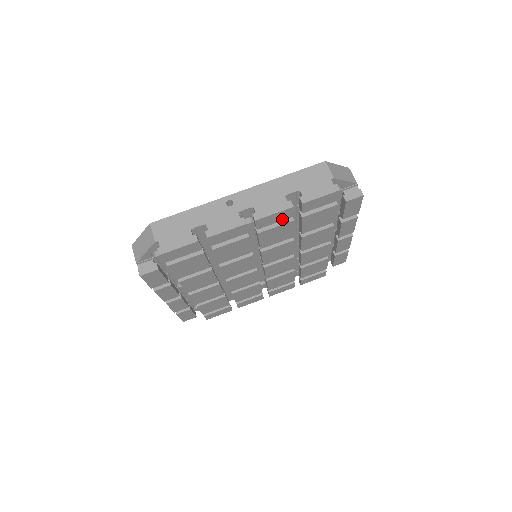
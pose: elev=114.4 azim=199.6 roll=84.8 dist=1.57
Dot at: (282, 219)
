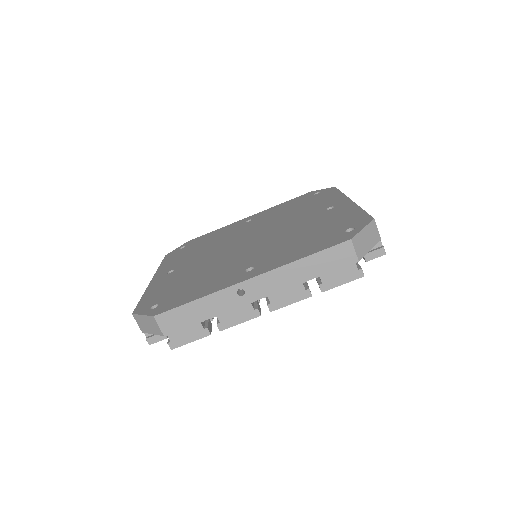
Dot at: occluded
